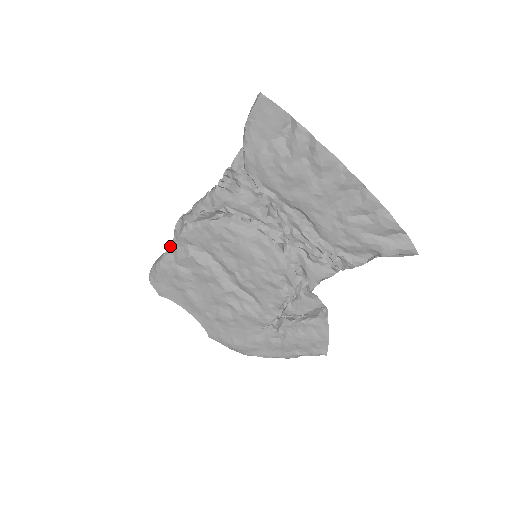
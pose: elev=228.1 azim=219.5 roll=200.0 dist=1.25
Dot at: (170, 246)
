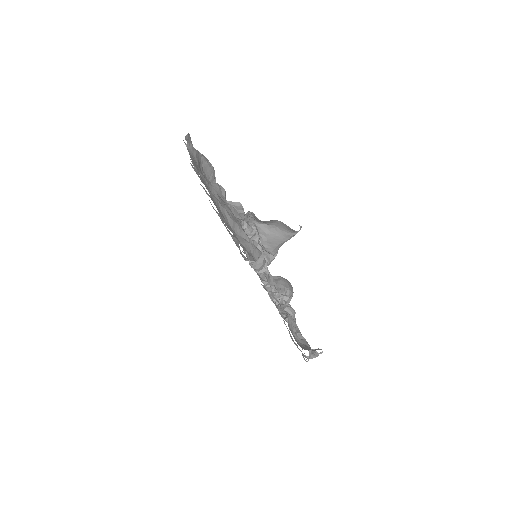
Dot at: occluded
